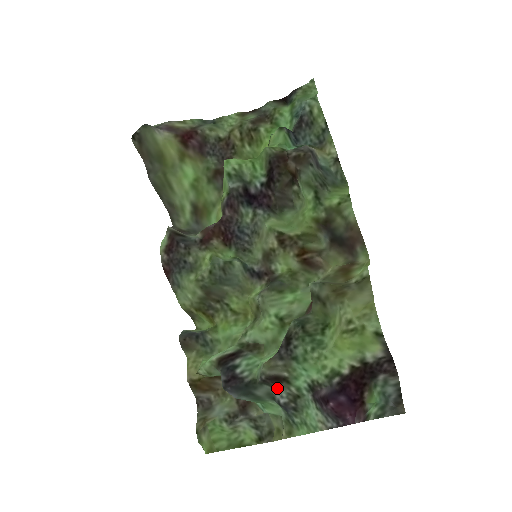
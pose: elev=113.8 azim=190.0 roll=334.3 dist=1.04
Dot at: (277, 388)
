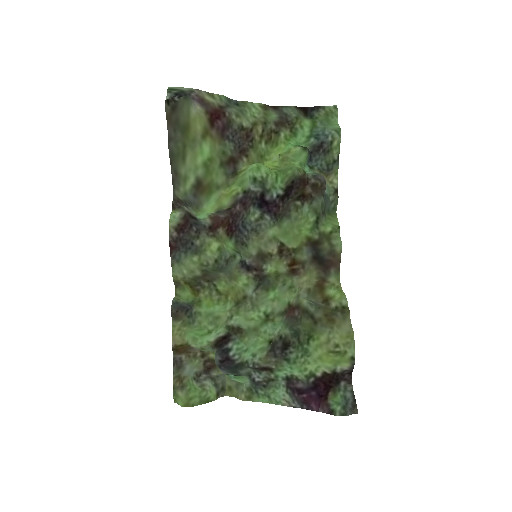
Dot at: (259, 372)
